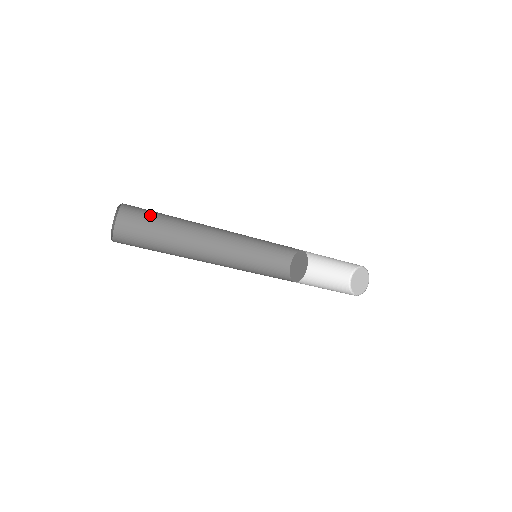
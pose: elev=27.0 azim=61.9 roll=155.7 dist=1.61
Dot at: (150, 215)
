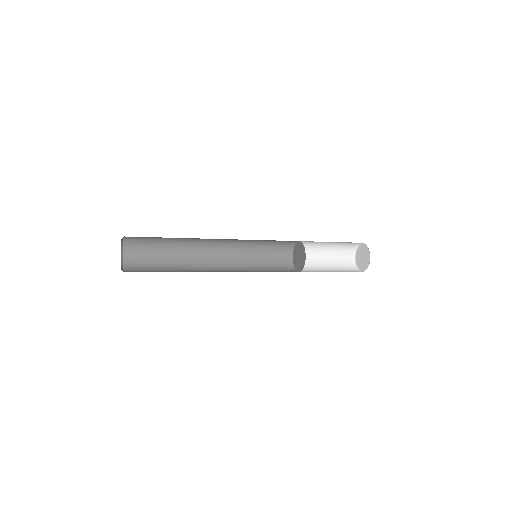
Dot at: (153, 237)
